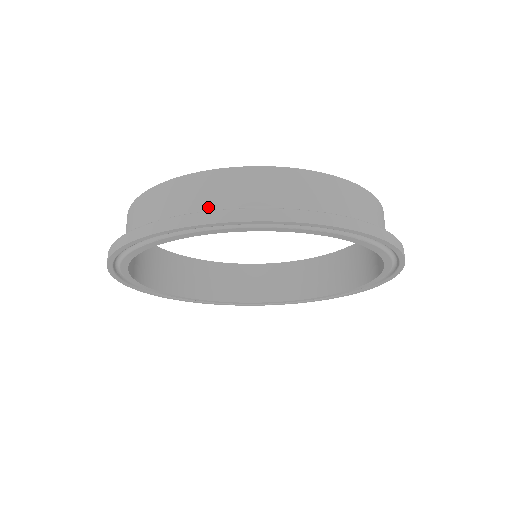
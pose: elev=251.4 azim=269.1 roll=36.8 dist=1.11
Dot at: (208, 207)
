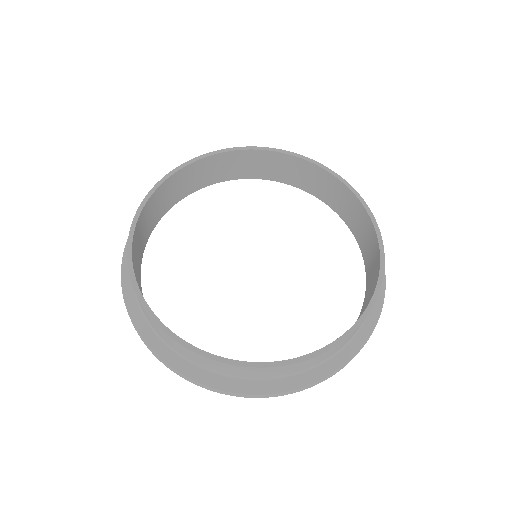
Dot at: (218, 372)
